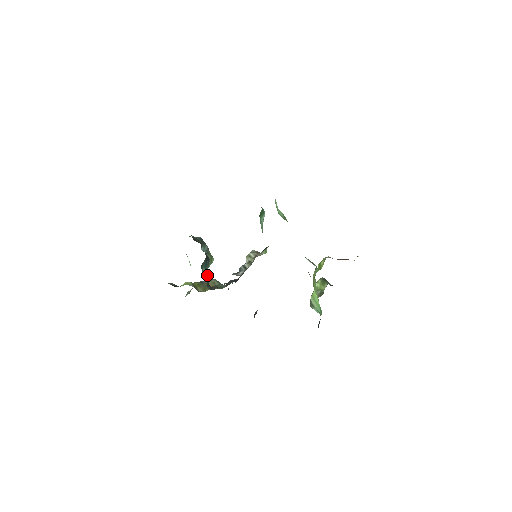
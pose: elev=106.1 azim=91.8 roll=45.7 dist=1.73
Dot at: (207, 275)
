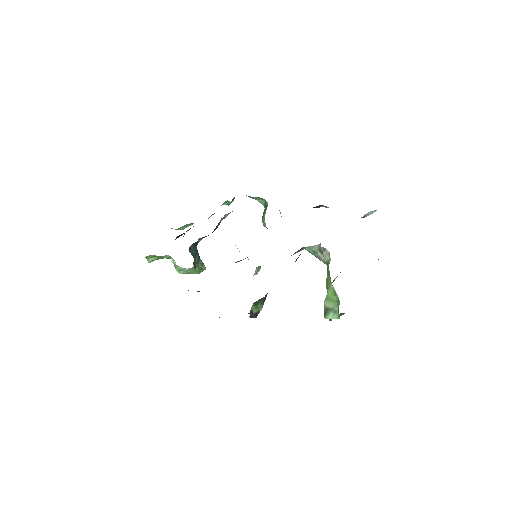
Dot at: (195, 261)
